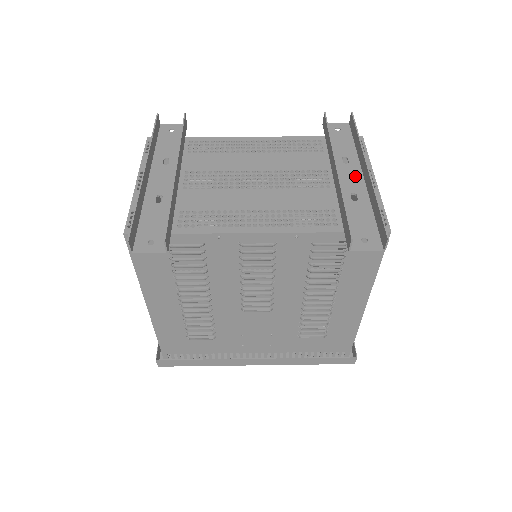
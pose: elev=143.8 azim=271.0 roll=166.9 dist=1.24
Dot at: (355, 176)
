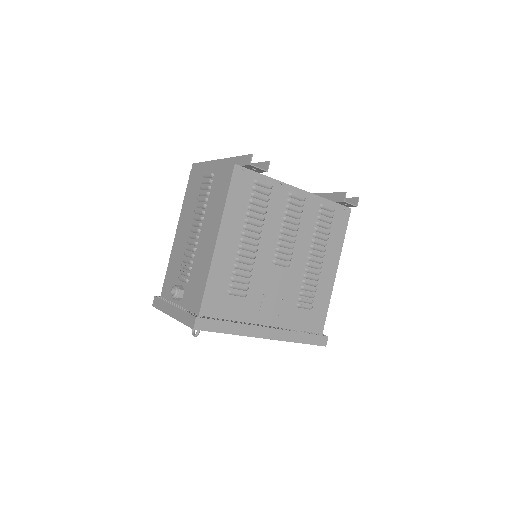
Dot at: occluded
